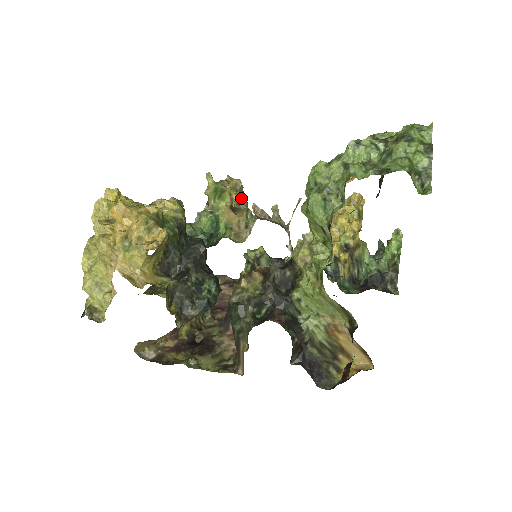
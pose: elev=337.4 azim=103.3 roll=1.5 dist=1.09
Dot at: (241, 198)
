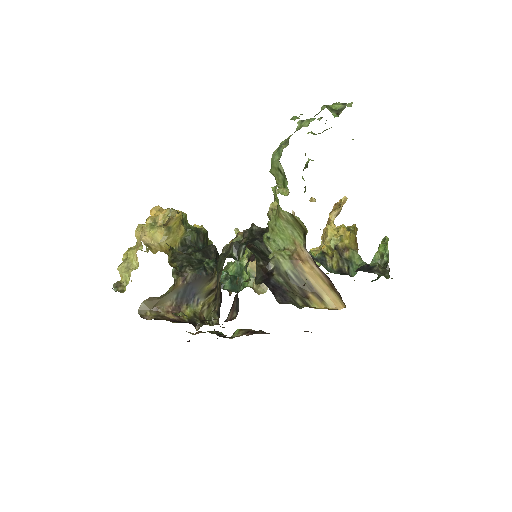
Dot at: occluded
